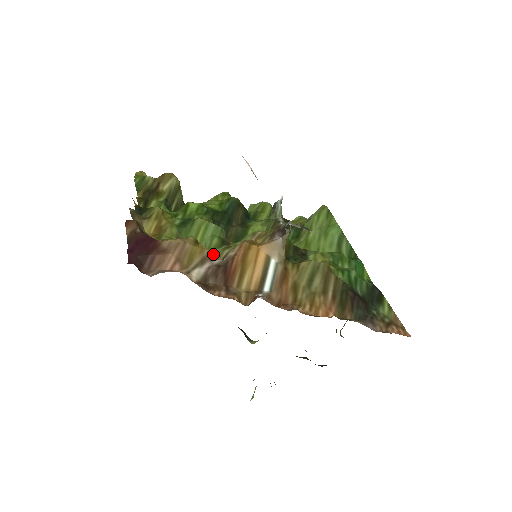
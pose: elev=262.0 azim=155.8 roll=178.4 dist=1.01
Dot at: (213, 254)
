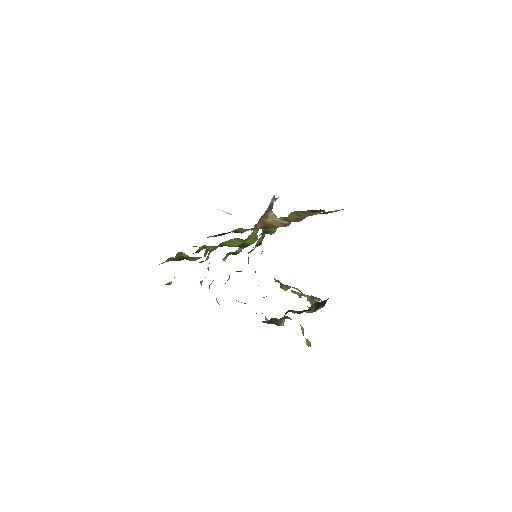
Dot at: (250, 236)
